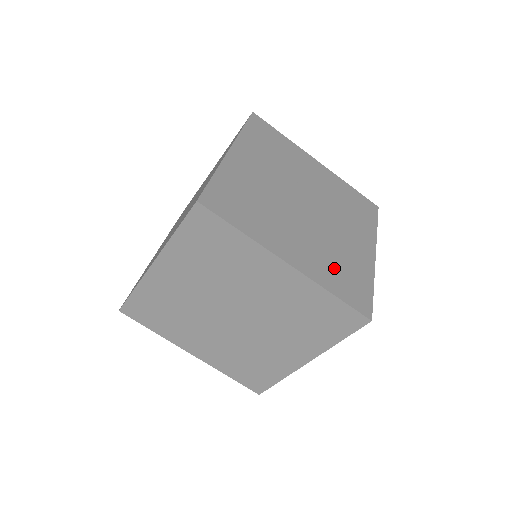
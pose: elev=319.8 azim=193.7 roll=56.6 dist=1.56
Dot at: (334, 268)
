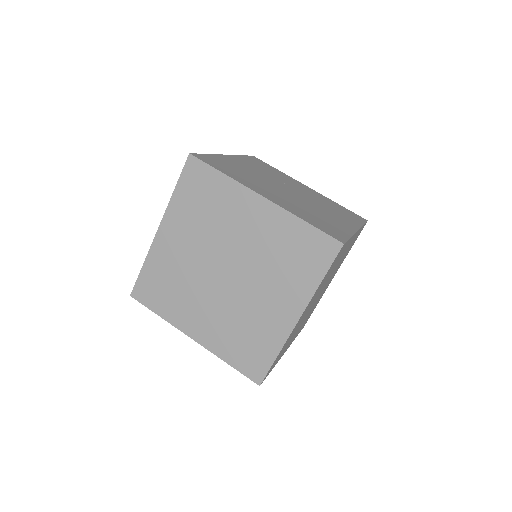
Dot at: (309, 215)
